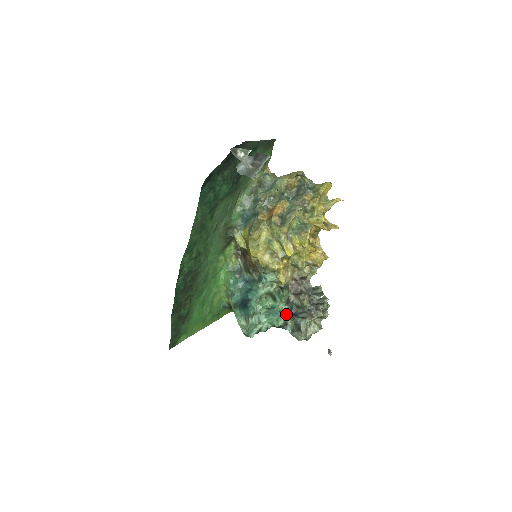
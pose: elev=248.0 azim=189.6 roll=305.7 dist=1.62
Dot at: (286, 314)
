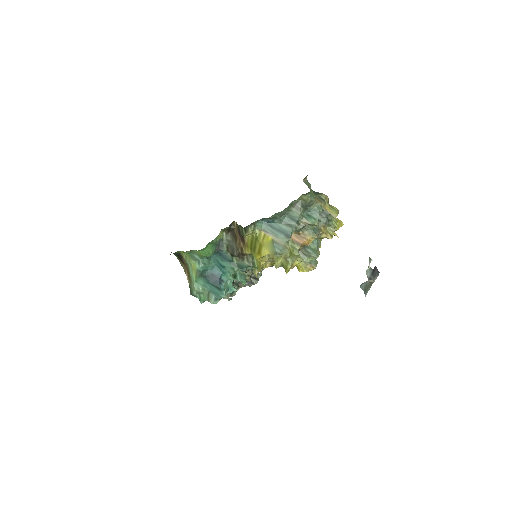
Dot at: occluded
